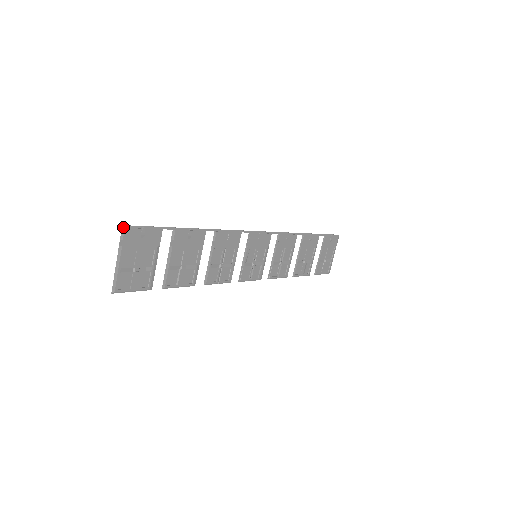
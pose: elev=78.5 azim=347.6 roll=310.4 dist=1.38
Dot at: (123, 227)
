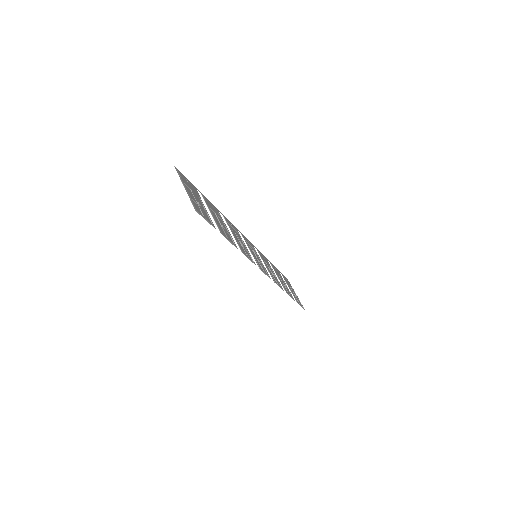
Dot at: (175, 168)
